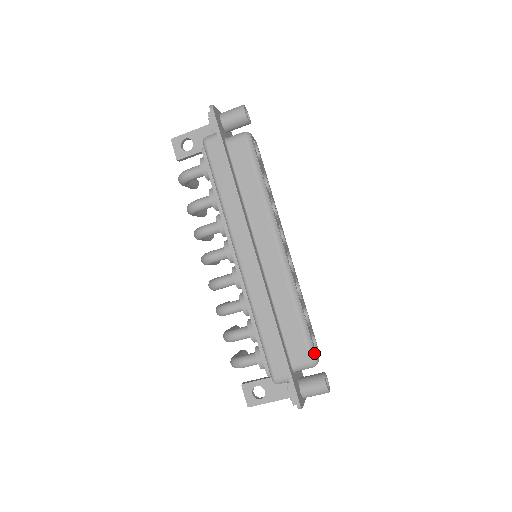
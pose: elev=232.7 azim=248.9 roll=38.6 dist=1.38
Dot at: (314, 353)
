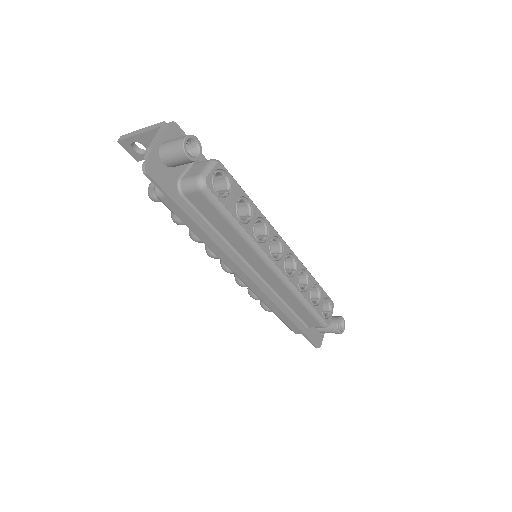
Dot at: (325, 323)
